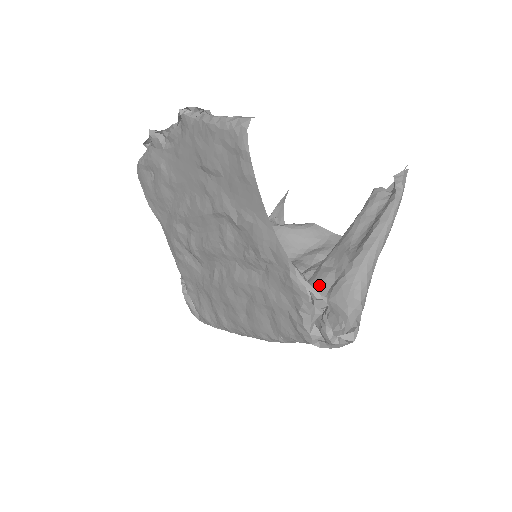
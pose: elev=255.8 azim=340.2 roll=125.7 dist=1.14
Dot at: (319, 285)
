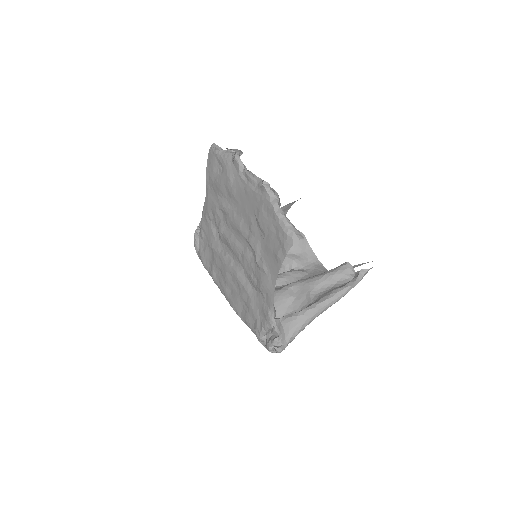
Dot at: (281, 300)
